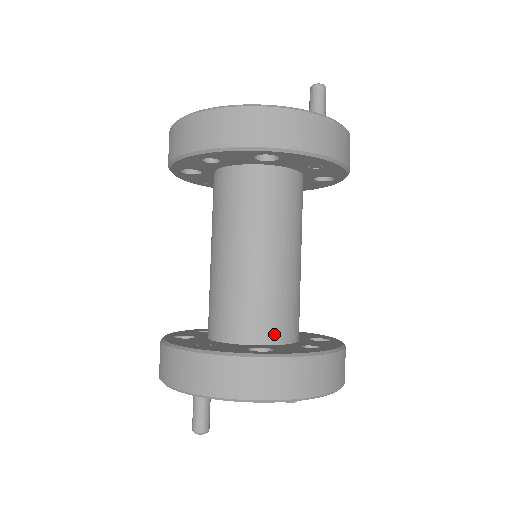
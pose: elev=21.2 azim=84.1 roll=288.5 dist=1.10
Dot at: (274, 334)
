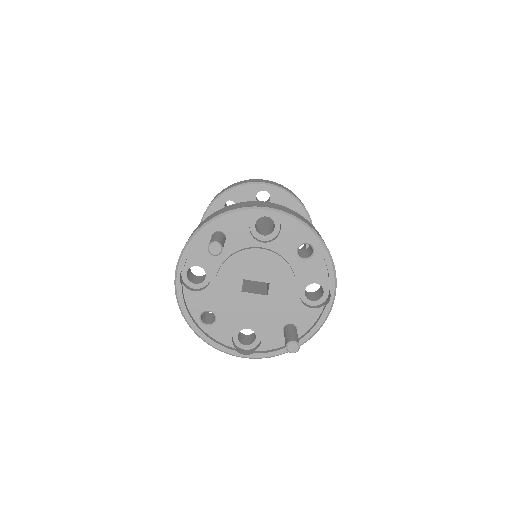
Dot at: occluded
